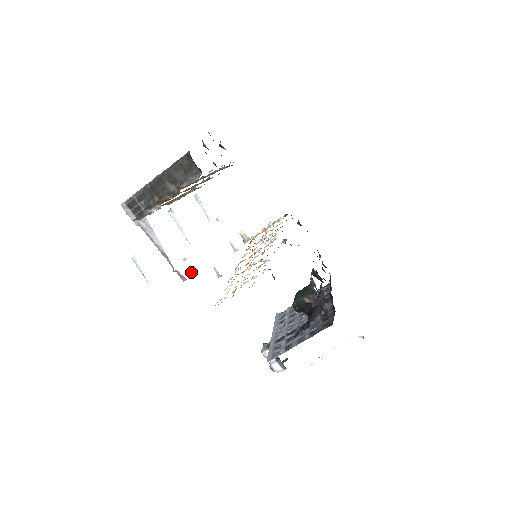
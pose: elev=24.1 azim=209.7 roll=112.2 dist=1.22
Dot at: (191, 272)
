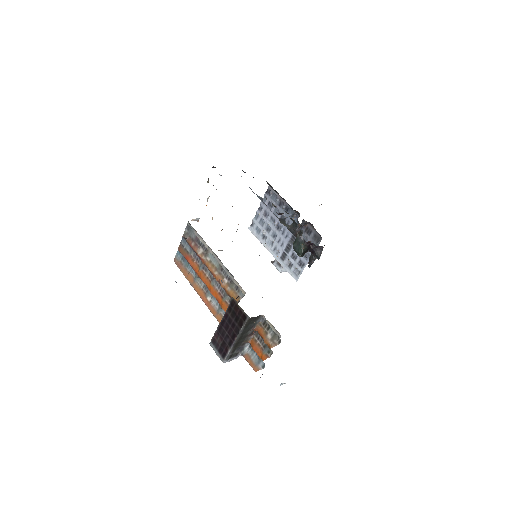
Dot at: occluded
